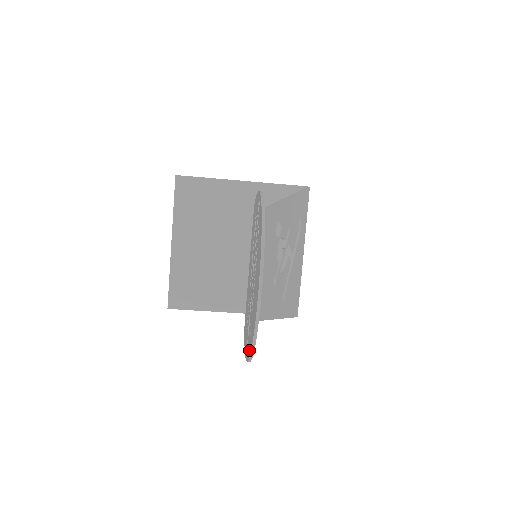
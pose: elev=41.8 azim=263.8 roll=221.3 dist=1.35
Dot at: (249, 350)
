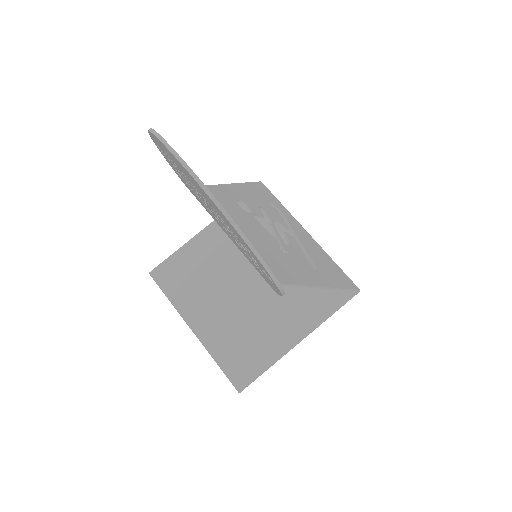
Dot at: (256, 259)
